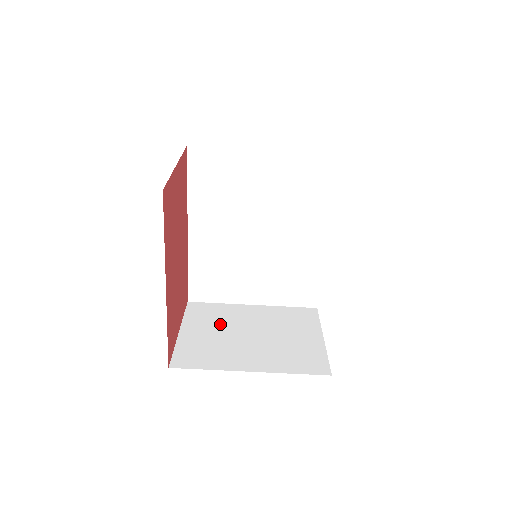
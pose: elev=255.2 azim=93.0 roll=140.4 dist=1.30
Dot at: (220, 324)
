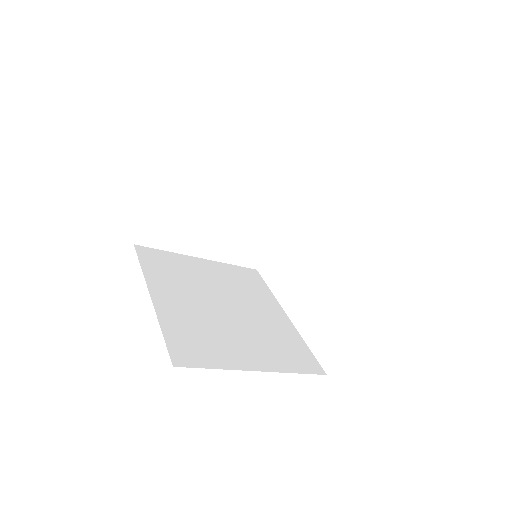
Dot at: (200, 191)
